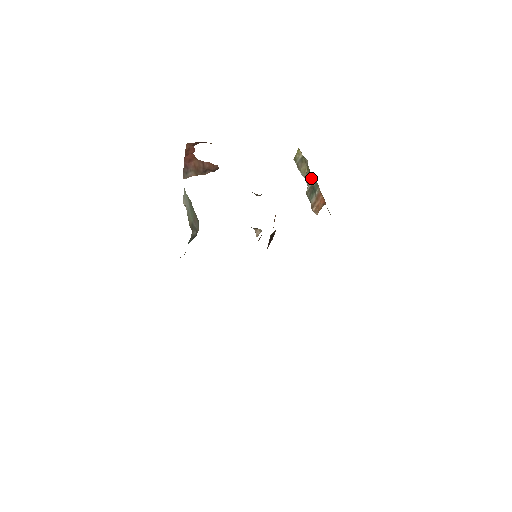
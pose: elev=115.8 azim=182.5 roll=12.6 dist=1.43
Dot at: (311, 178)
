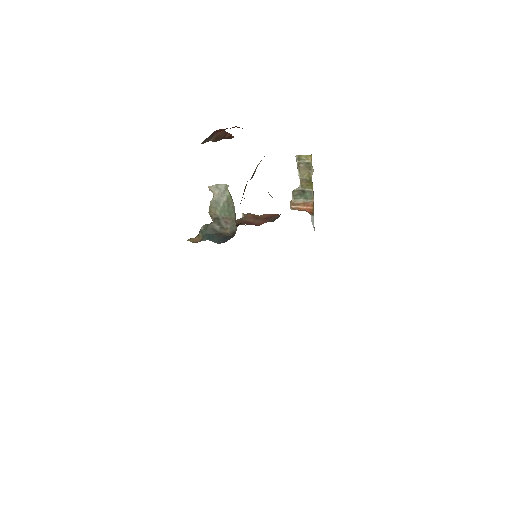
Dot at: (309, 187)
